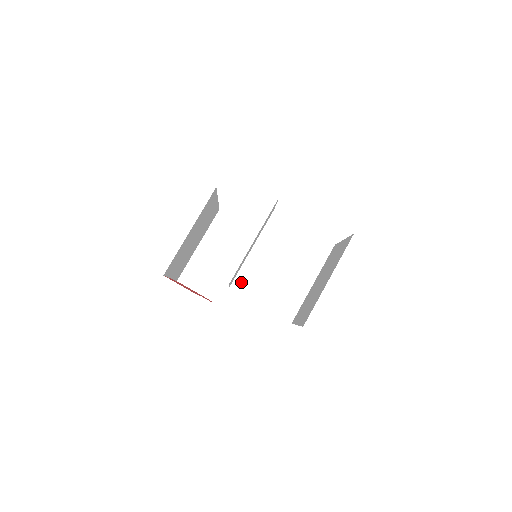
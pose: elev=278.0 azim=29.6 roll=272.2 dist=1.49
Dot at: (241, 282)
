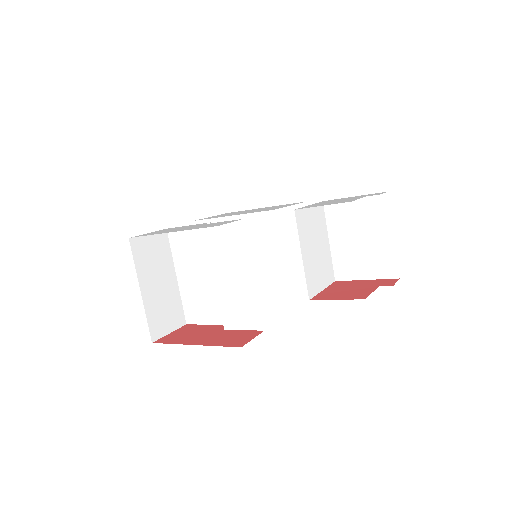
Dot at: (311, 288)
